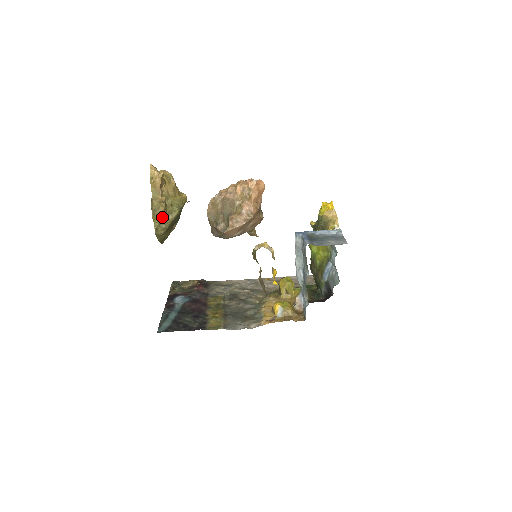
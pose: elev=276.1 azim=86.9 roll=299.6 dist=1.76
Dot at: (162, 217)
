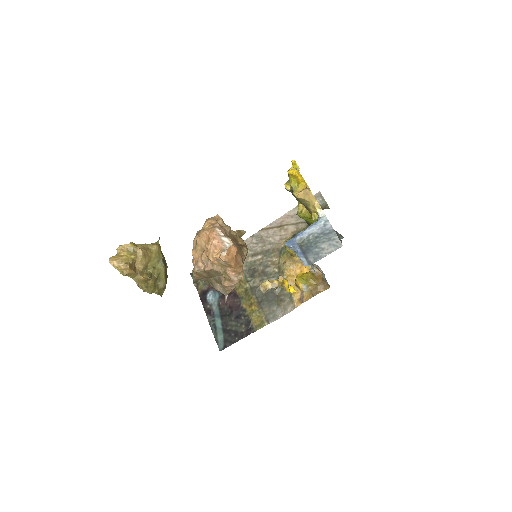
Dot at: (155, 283)
